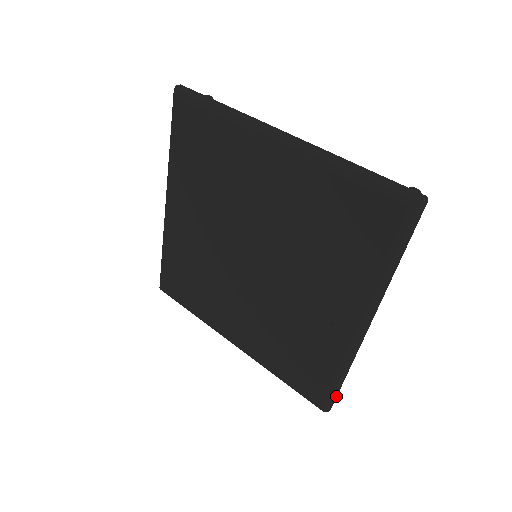
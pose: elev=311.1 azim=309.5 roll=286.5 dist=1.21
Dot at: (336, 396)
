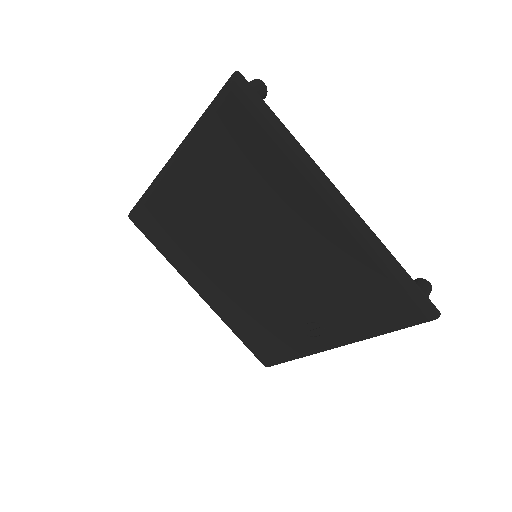
Dot at: occluded
